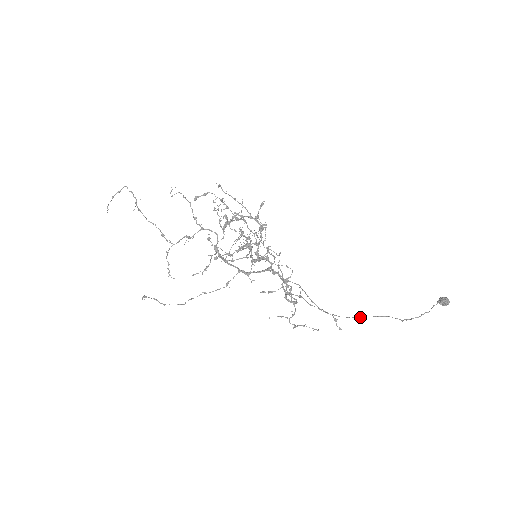
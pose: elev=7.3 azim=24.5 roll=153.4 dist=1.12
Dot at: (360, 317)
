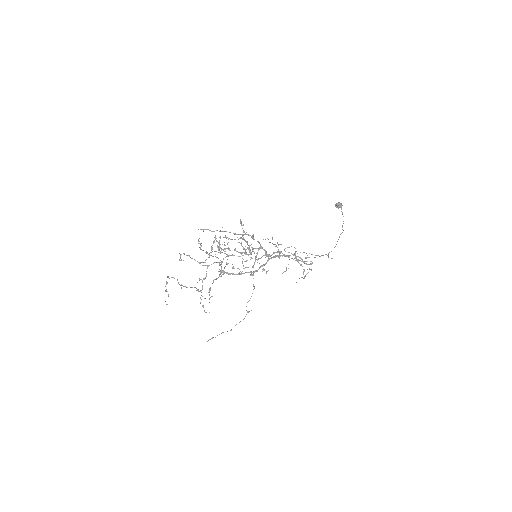
Dot at: (336, 244)
